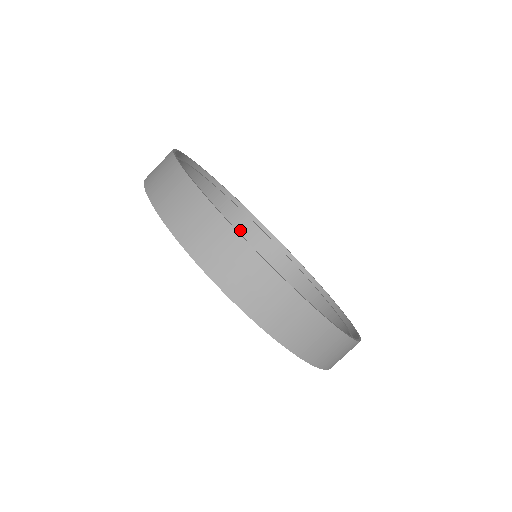
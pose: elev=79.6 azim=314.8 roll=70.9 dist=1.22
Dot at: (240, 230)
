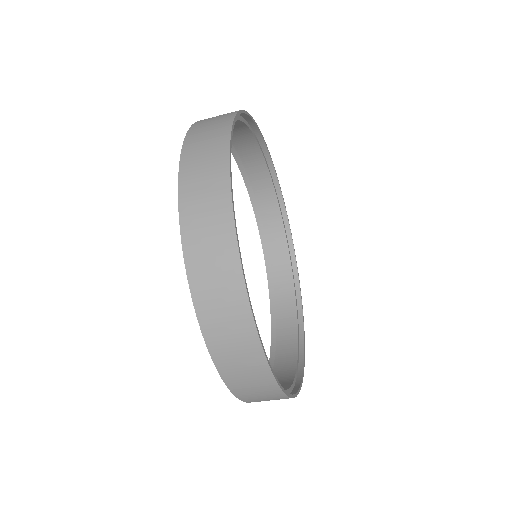
Dot at: occluded
